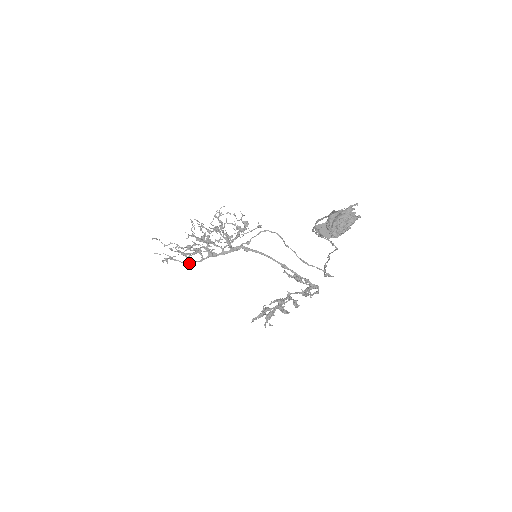
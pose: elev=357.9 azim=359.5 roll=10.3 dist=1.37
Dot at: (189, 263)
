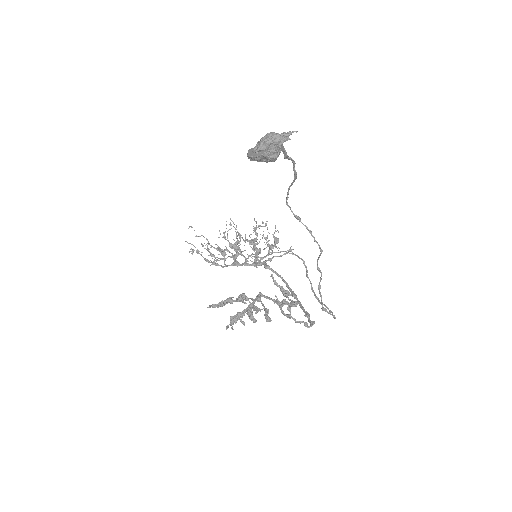
Dot at: (210, 262)
